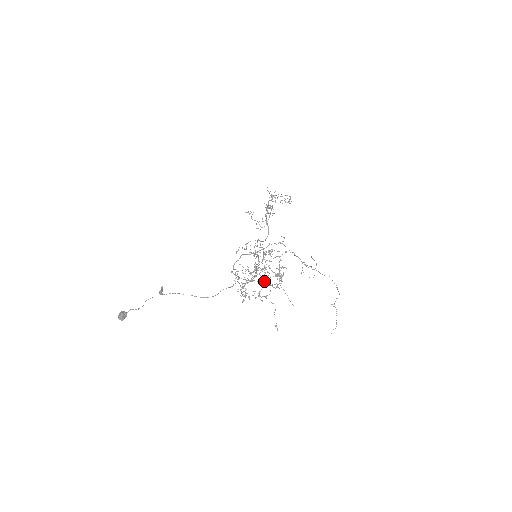
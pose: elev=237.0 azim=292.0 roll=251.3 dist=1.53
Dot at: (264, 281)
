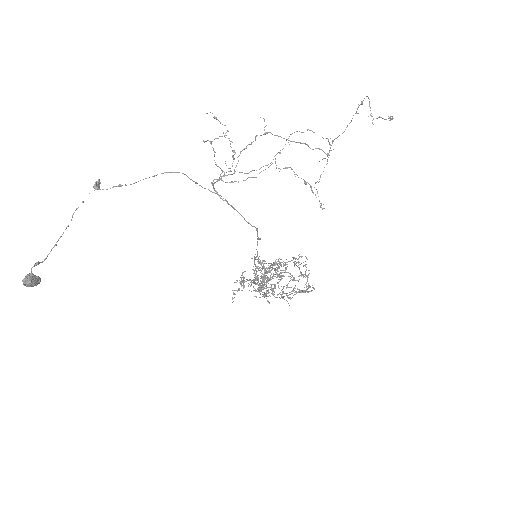
Dot at: (281, 279)
